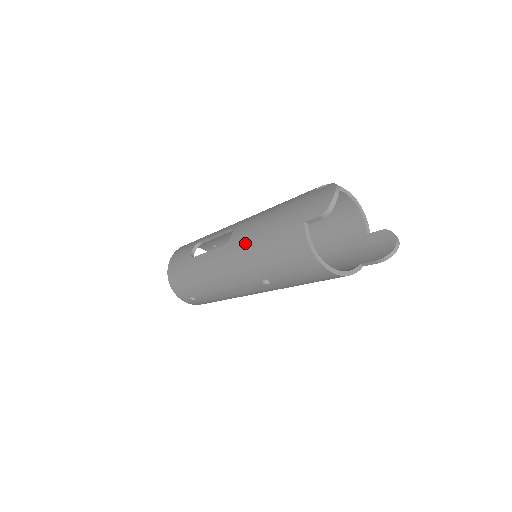
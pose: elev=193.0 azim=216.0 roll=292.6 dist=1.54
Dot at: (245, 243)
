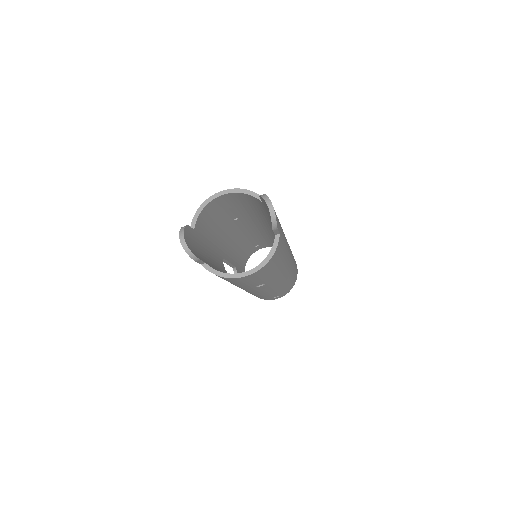
Dot at: occluded
